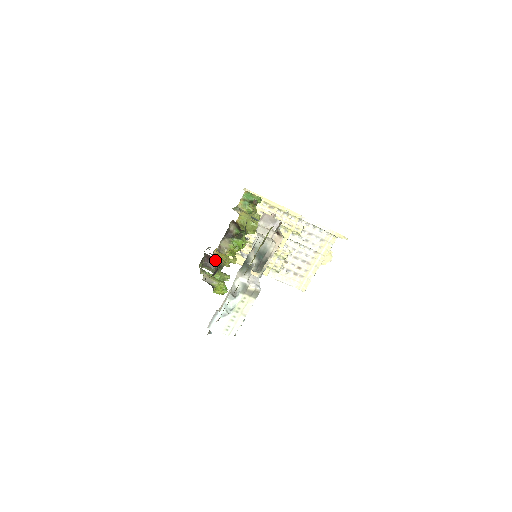
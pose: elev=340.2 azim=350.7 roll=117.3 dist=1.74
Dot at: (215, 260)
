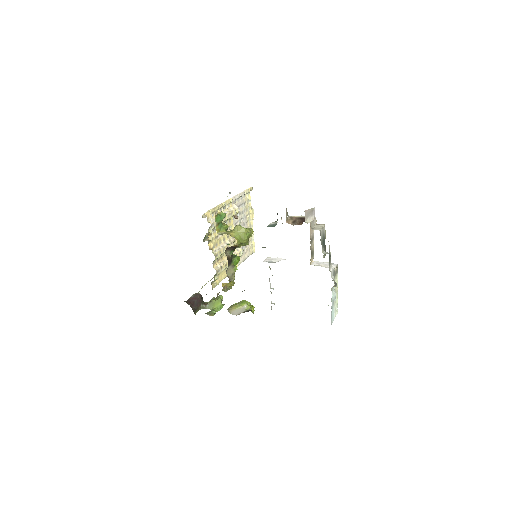
Dot at: (196, 298)
